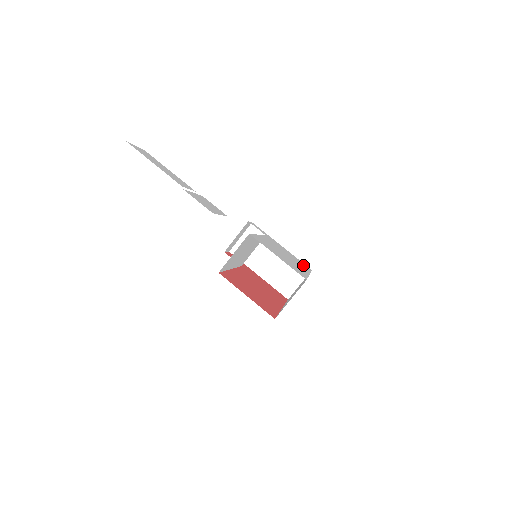
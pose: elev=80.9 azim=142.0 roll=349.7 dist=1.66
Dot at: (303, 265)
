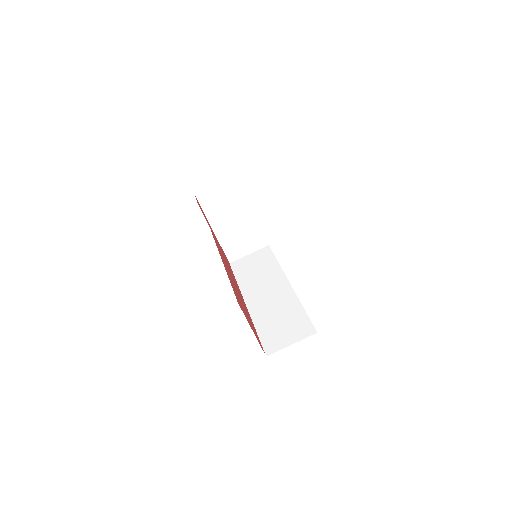
Dot at: occluded
